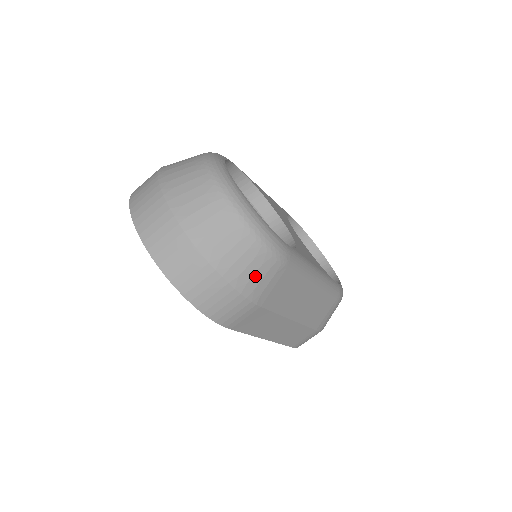
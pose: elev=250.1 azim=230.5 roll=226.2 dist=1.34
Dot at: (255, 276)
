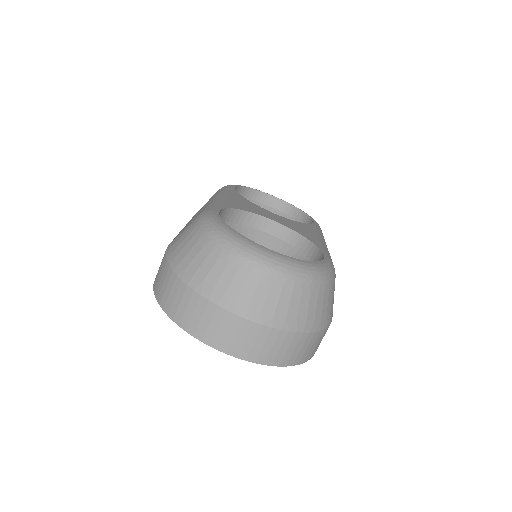
Dot at: (331, 305)
